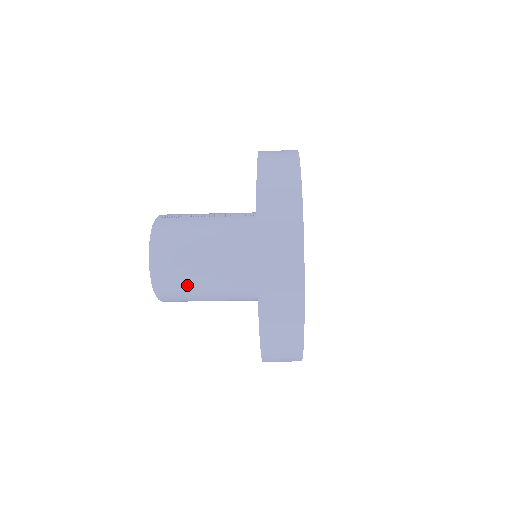
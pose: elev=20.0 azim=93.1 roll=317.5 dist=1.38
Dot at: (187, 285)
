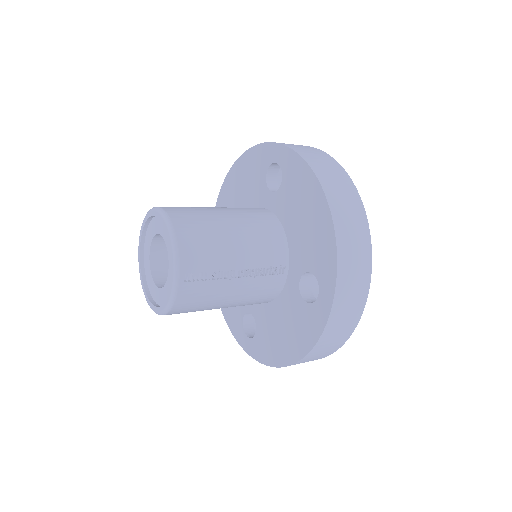
Dot at: occluded
